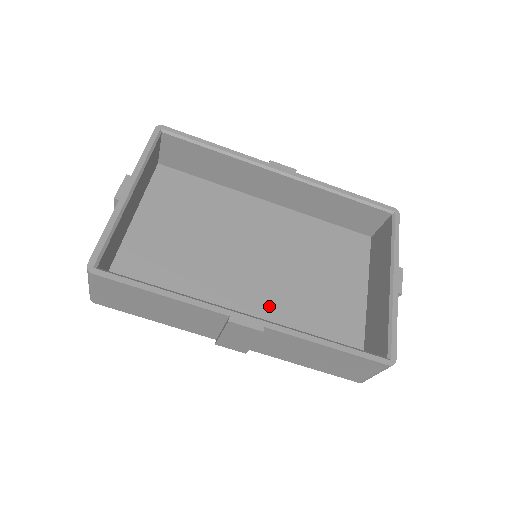
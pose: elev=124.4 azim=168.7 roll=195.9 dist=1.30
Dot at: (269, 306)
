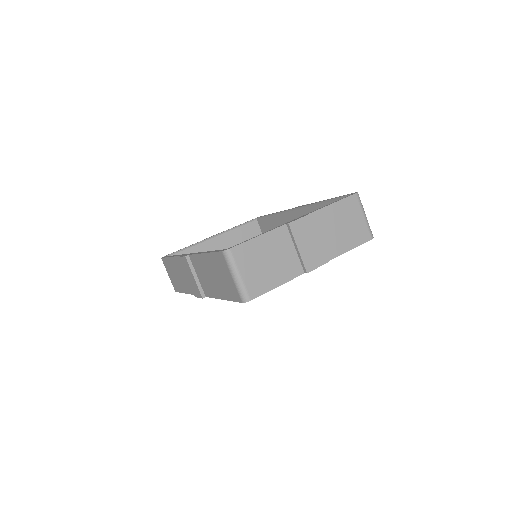
Dot at: occluded
